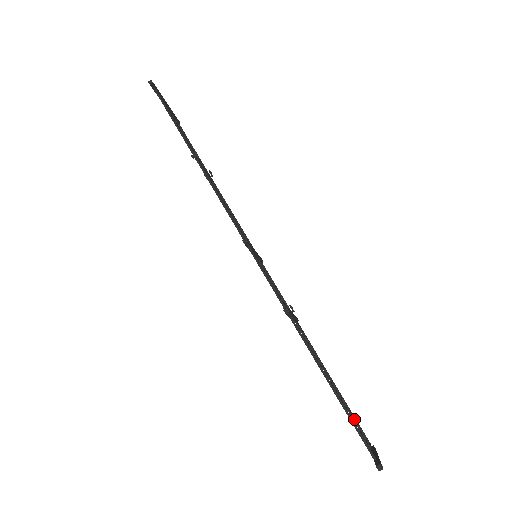
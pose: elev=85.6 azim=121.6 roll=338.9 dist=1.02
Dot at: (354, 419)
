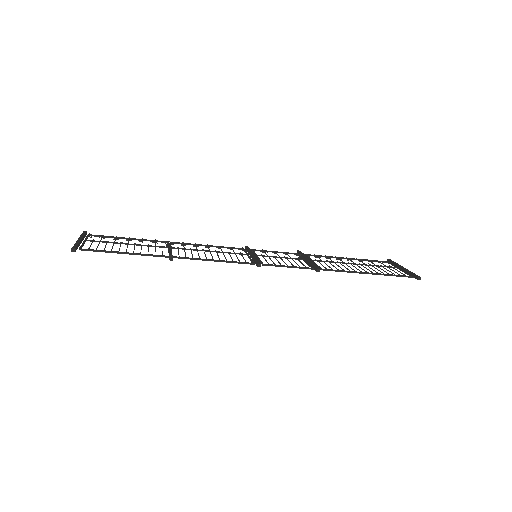
Dot at: (380, 266)
